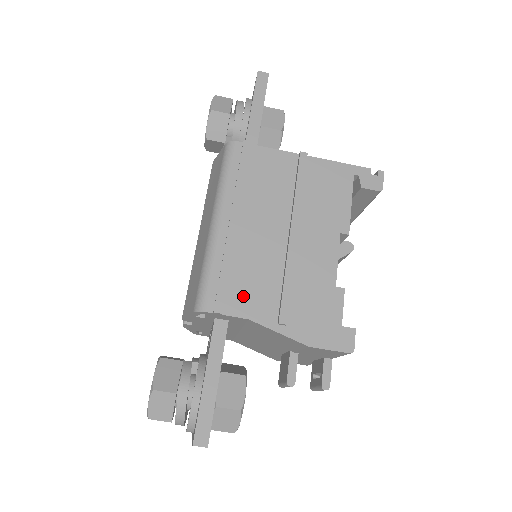
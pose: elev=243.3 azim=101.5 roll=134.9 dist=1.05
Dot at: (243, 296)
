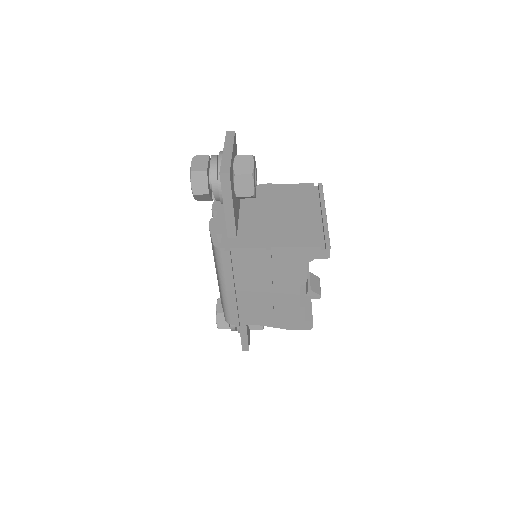
Dot at: (248, 317)
